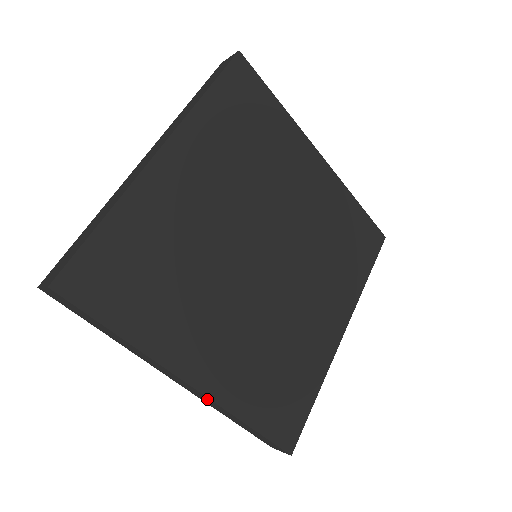
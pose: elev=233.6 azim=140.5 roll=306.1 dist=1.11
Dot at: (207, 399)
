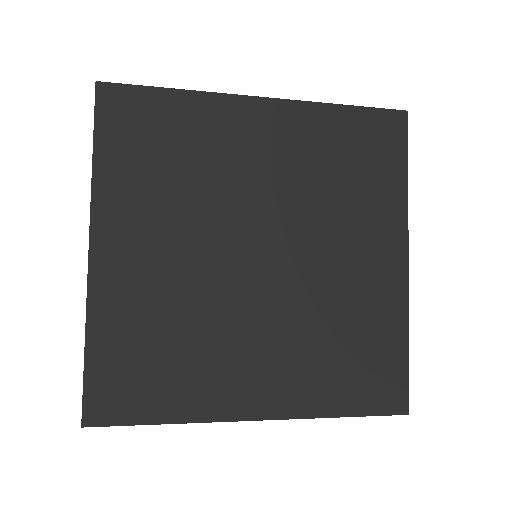
Dot at: occluded
